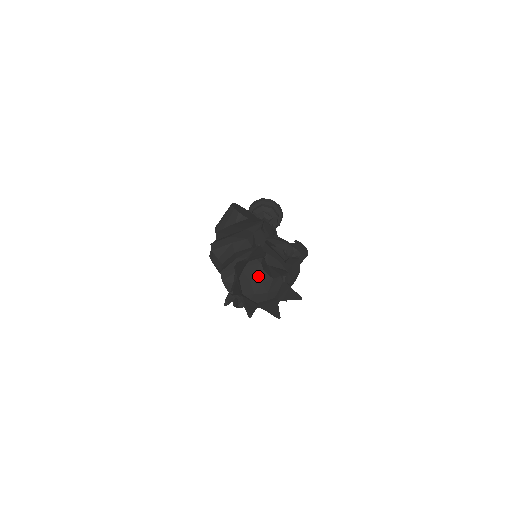
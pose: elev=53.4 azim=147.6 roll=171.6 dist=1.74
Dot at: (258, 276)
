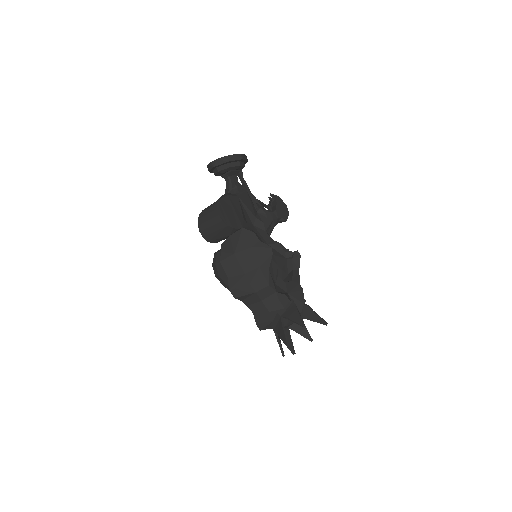
Dot at: (291, 321)
